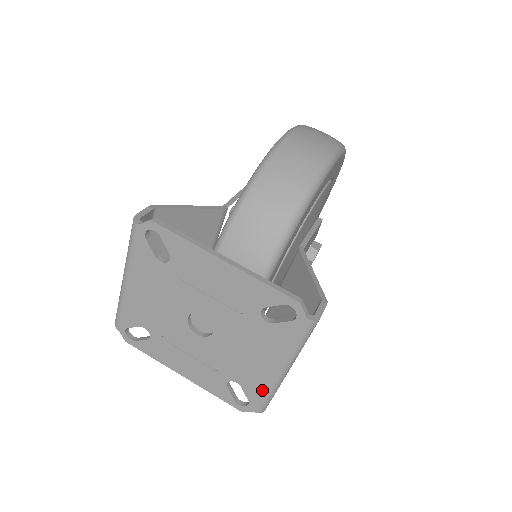
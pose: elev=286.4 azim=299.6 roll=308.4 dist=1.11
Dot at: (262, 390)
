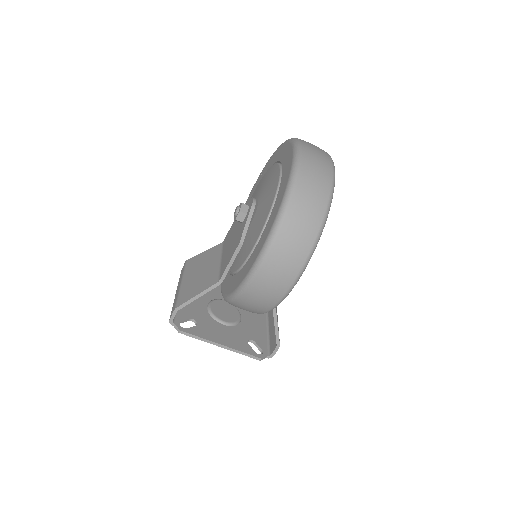
Dot at: occluded
